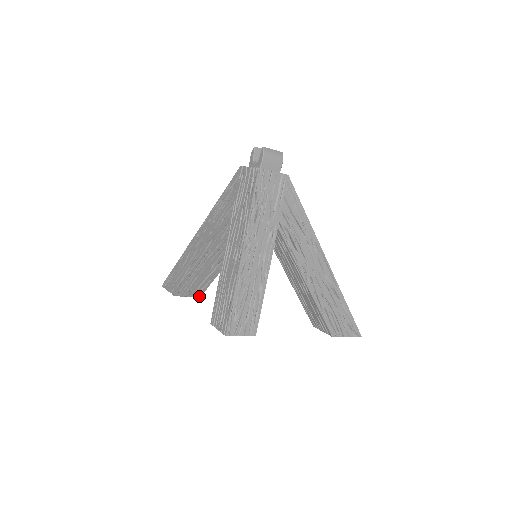
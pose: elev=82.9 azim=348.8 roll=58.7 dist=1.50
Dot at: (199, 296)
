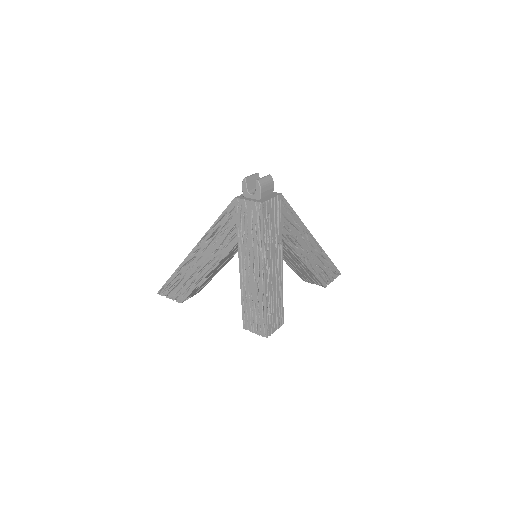
Dot at: occluded
